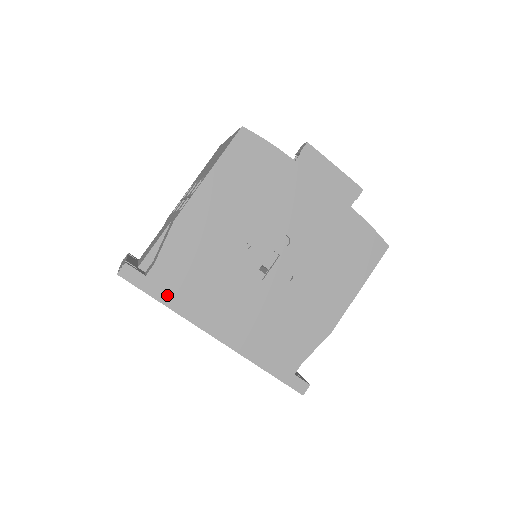
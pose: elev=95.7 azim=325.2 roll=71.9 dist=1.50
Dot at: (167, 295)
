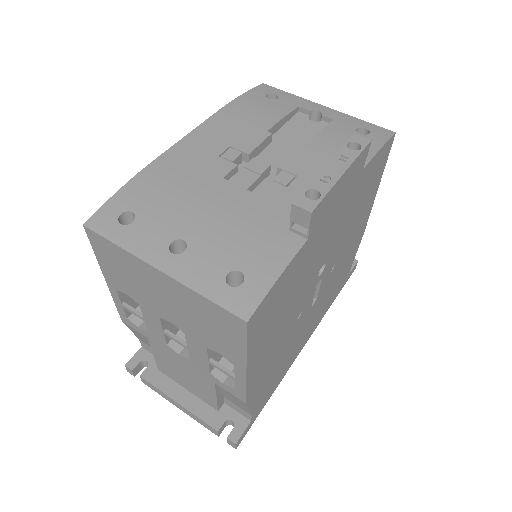
Dot at: (268, 397)
